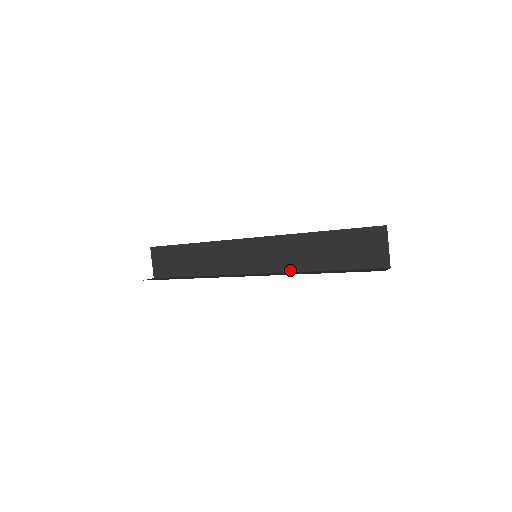
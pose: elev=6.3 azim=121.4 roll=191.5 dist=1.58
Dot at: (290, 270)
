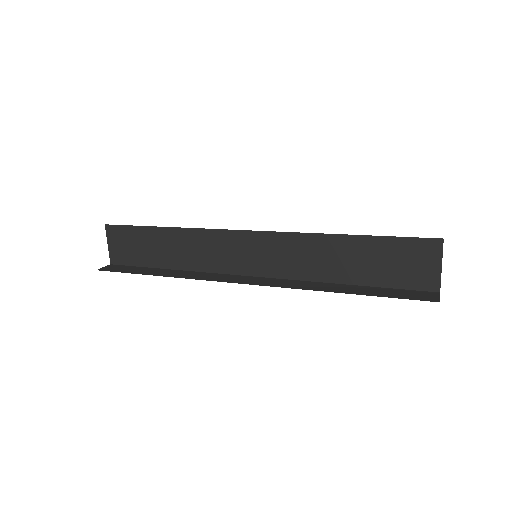
Dot at: (301, 278)
